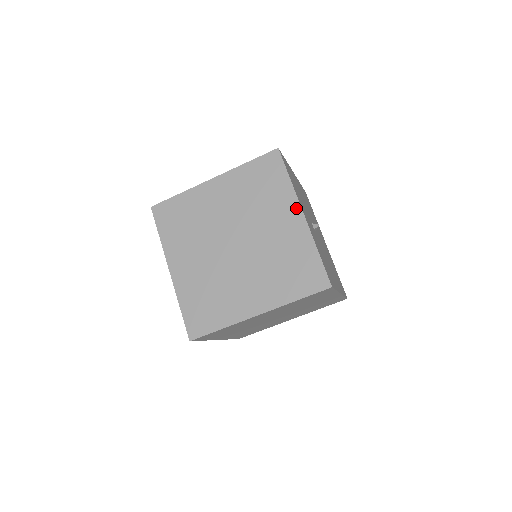
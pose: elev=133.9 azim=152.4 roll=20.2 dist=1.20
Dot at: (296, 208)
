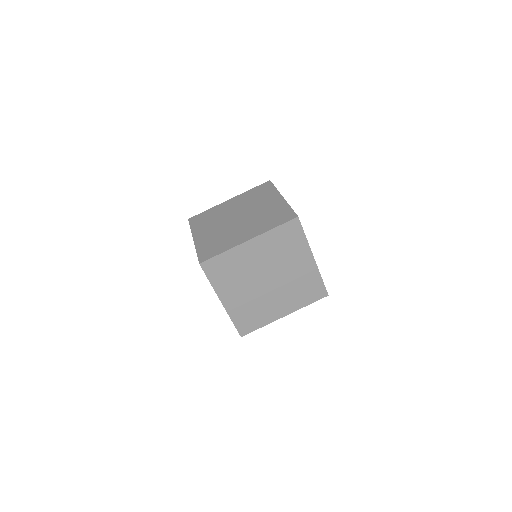
Dot at: (278, 196)
